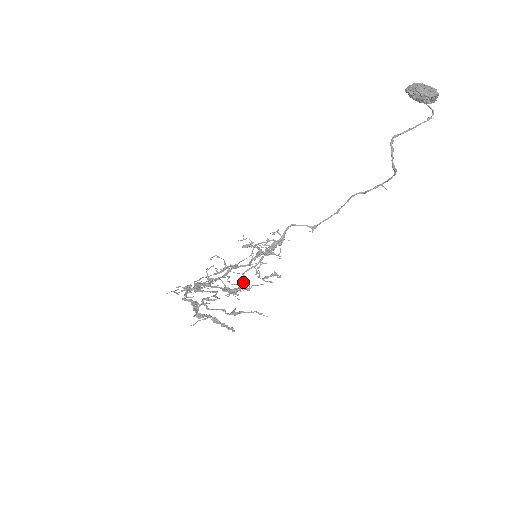
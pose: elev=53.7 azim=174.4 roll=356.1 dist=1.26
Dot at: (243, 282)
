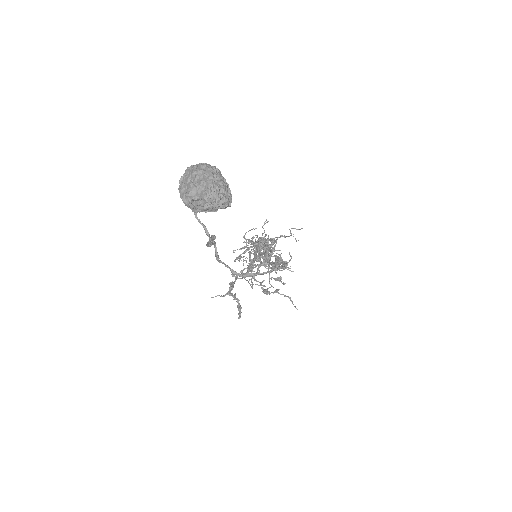
Dot at: occluded
